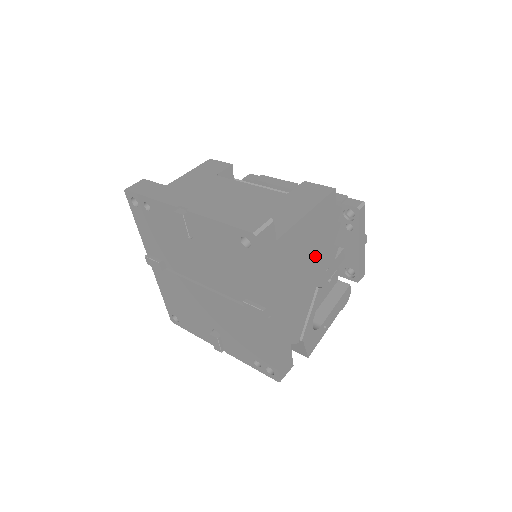
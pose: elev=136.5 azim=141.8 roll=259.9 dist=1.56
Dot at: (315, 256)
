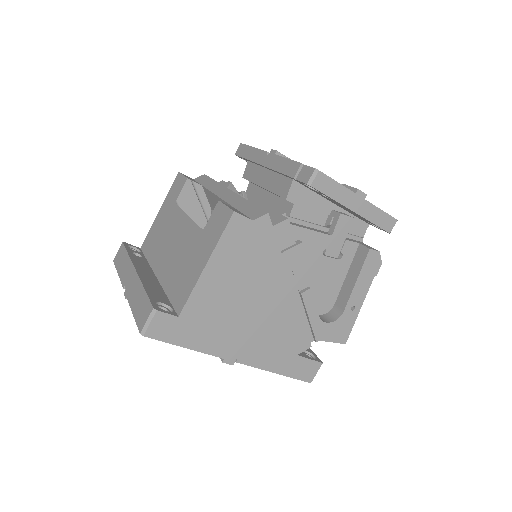
Dot at: (262, 280)
